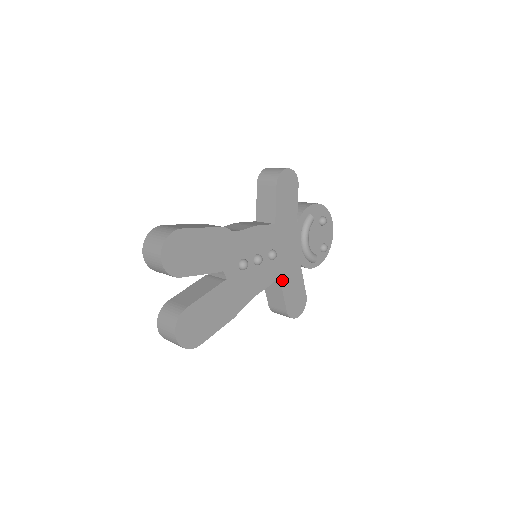
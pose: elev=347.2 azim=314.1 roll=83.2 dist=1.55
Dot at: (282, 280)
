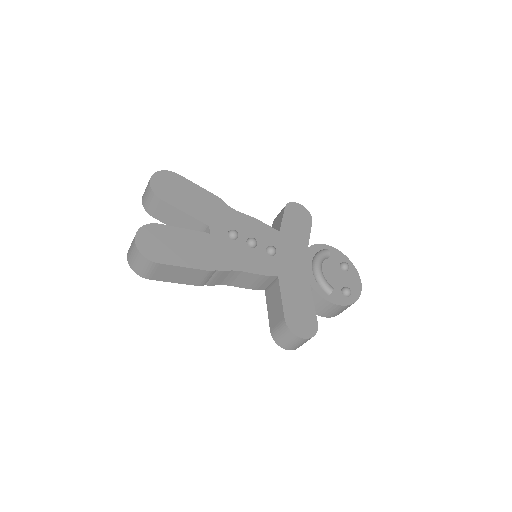
Dot at: (282, 283)
